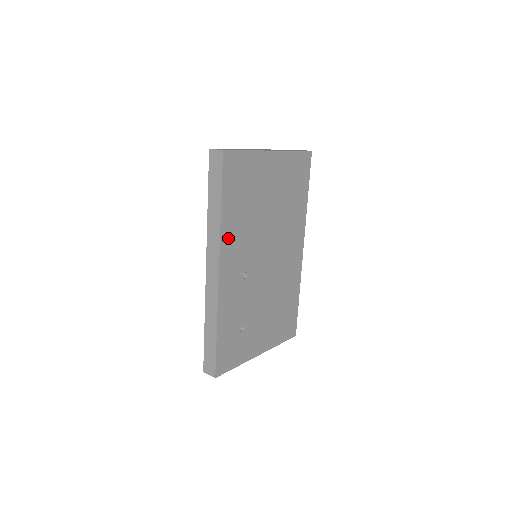
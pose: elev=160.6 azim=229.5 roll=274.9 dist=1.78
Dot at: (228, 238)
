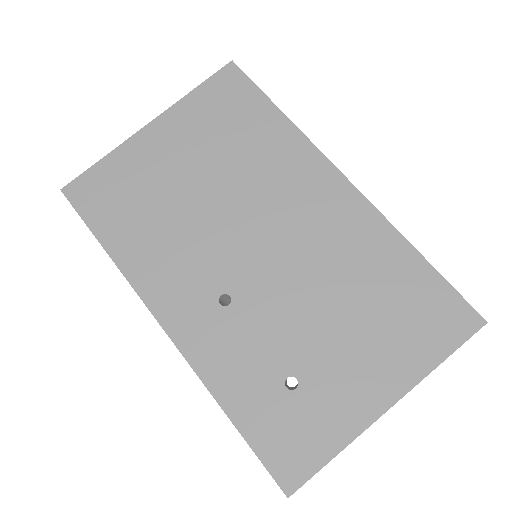
Dot at: (146, 274)
